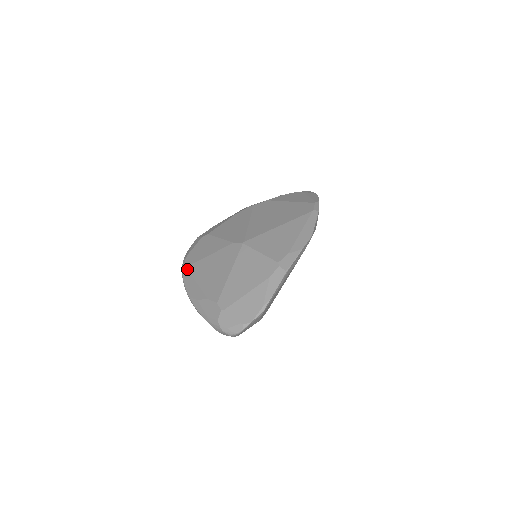
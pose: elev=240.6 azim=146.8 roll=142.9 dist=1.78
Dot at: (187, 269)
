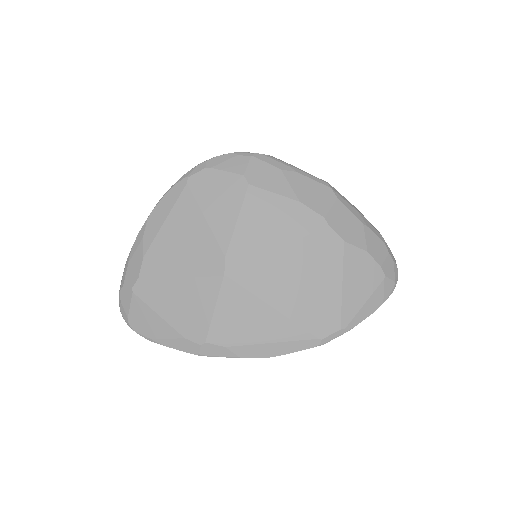
Dot at: (183, 188)
